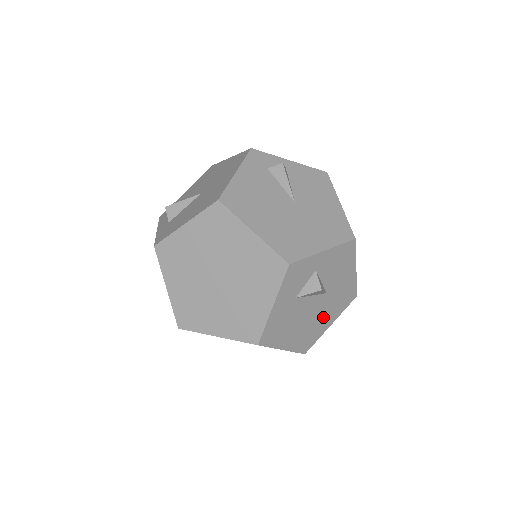
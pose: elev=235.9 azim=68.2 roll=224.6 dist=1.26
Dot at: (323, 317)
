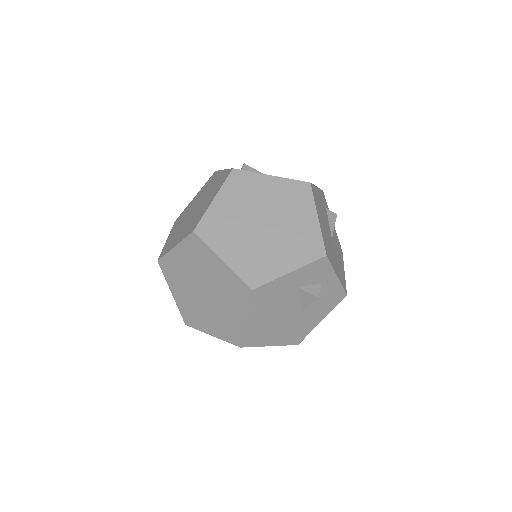
Dot at: (278, 331)
